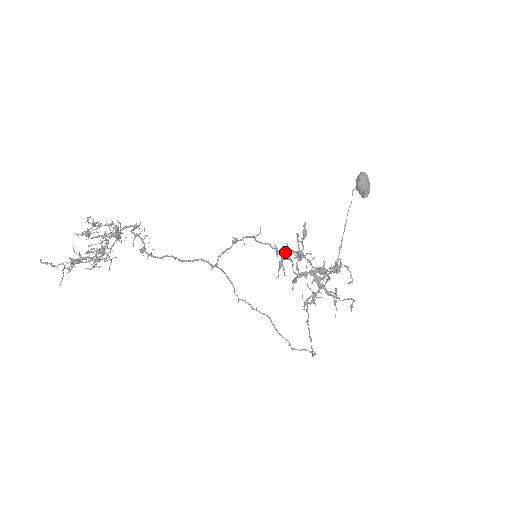
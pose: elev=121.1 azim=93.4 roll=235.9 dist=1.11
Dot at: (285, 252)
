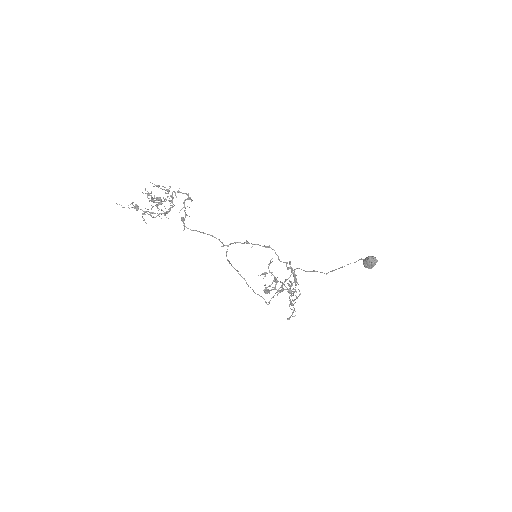
Dot at: (270, 272)
